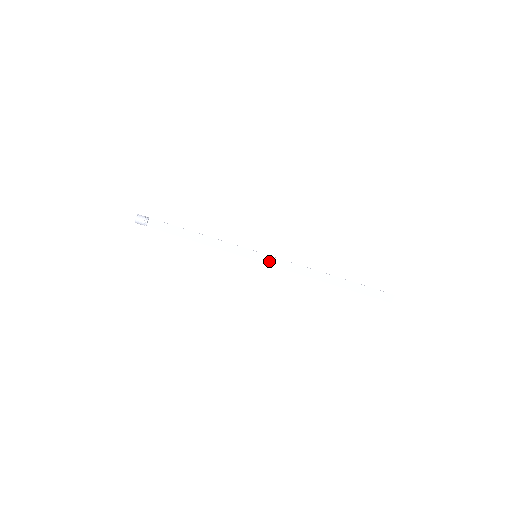
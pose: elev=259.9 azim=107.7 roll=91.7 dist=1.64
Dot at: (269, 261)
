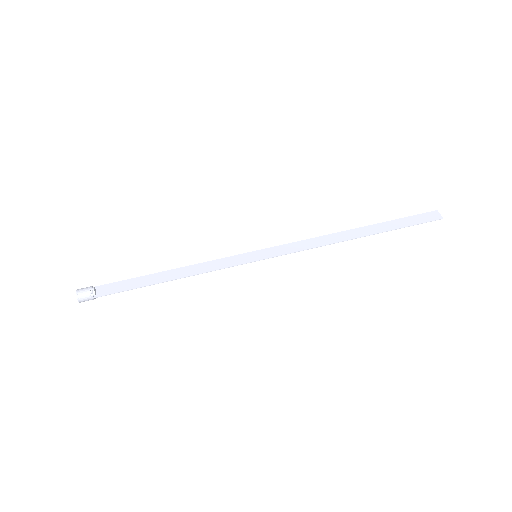
Dot at: (275, 253)
